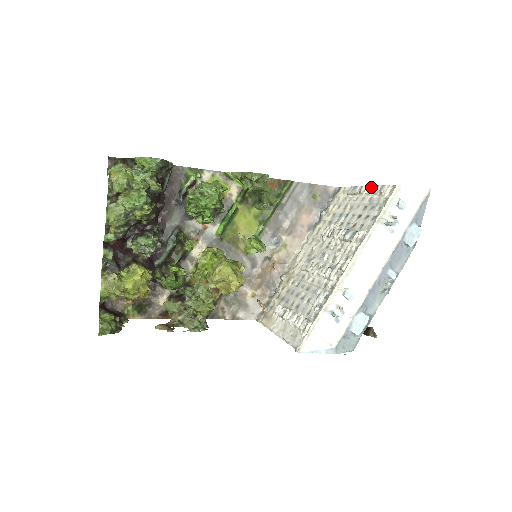
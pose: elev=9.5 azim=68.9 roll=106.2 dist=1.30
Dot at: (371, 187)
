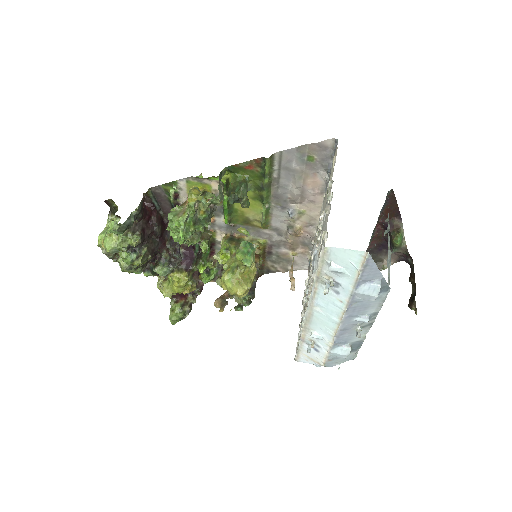
Dot at: (325, 206)
